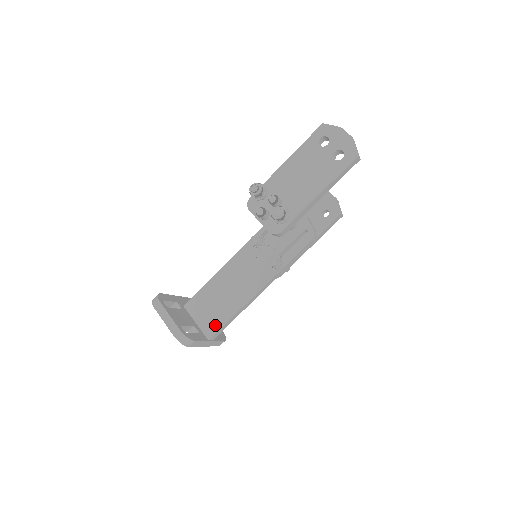
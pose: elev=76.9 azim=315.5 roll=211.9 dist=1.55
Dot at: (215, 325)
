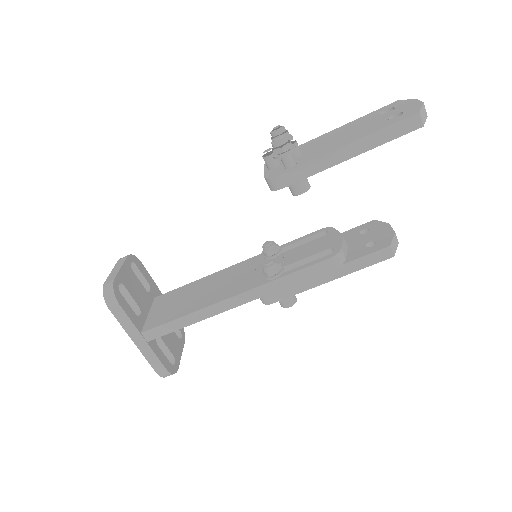
Dot at: (161, 320)
